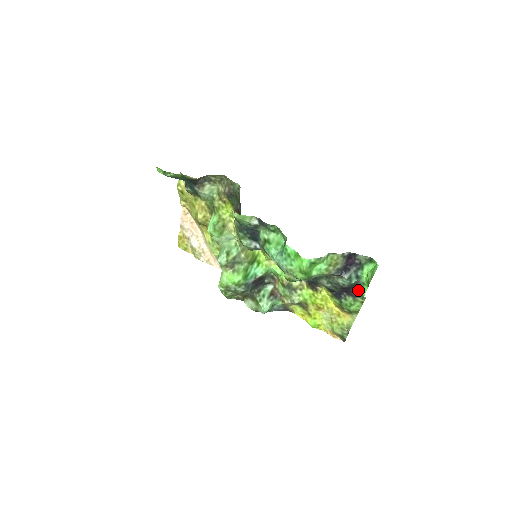
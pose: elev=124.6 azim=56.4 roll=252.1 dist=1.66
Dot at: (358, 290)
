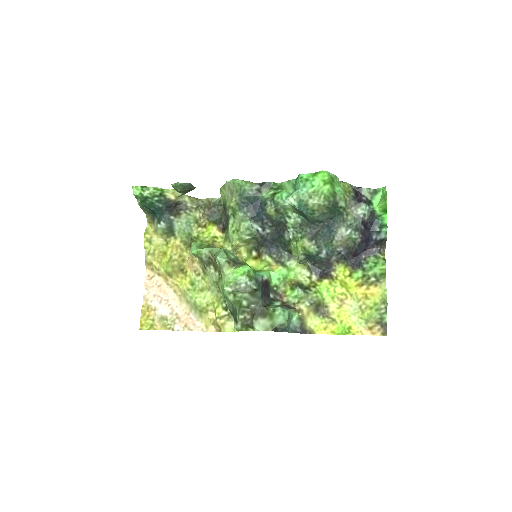
Dot at: (378, 224)
